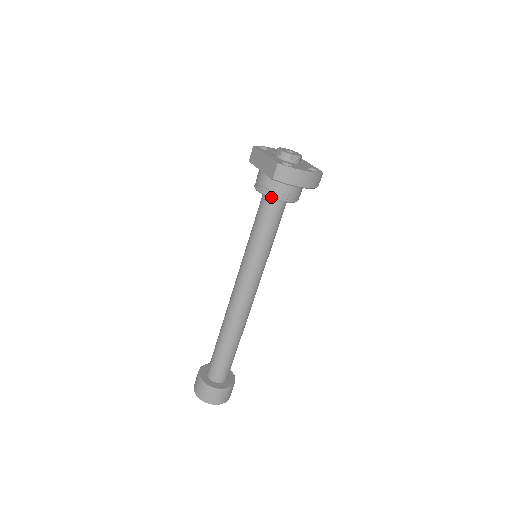
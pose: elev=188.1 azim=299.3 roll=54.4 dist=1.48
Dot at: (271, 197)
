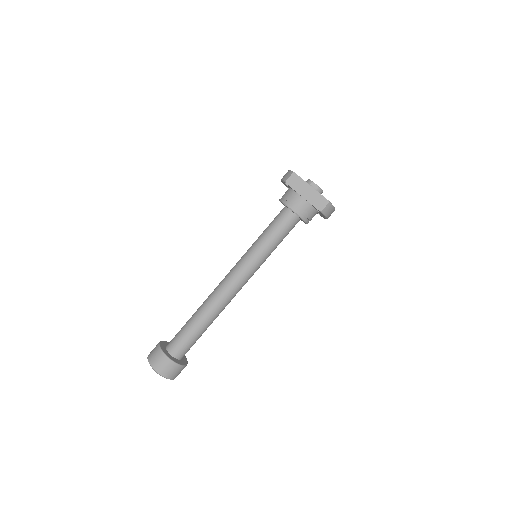
Dot at: (304, 220)
